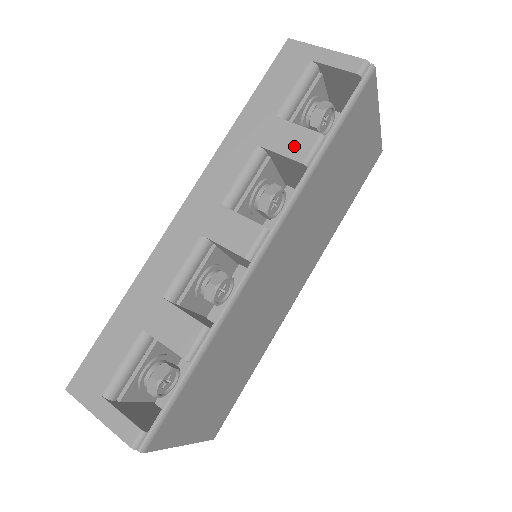
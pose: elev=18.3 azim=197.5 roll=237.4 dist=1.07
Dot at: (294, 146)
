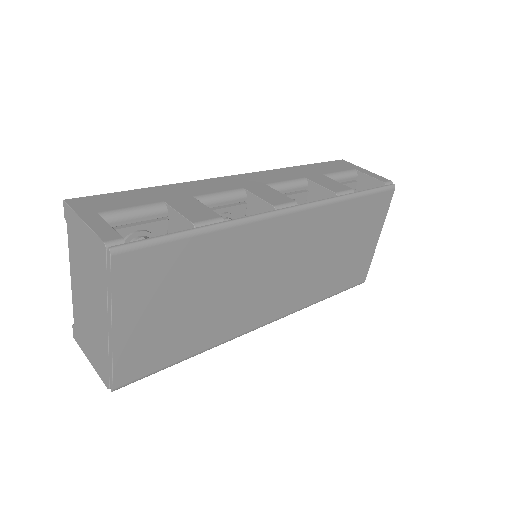
Dot at: (332, 186)
